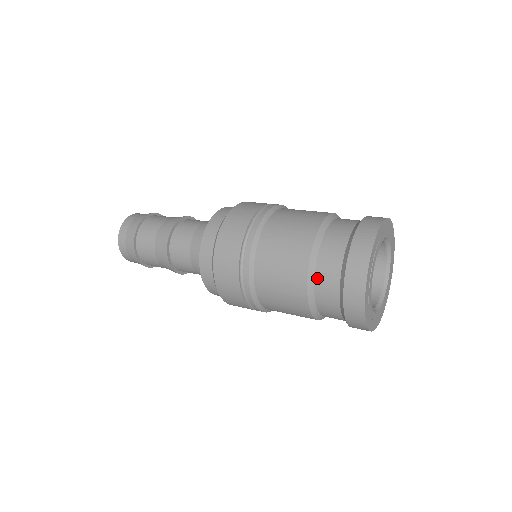
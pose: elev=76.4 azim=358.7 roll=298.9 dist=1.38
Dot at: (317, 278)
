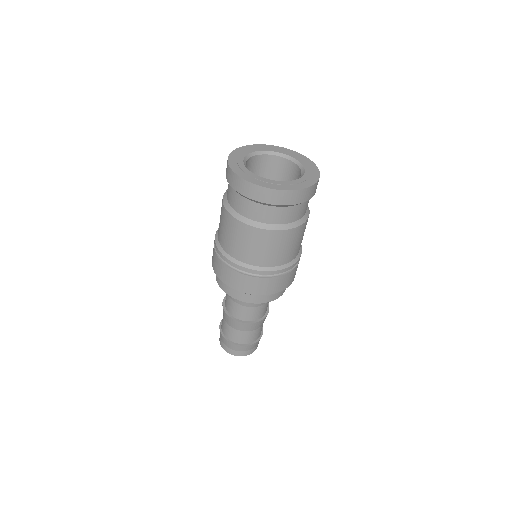
Dot at: (241, 213)
